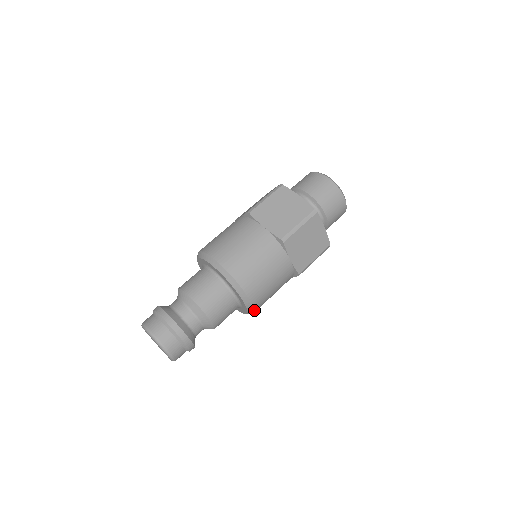
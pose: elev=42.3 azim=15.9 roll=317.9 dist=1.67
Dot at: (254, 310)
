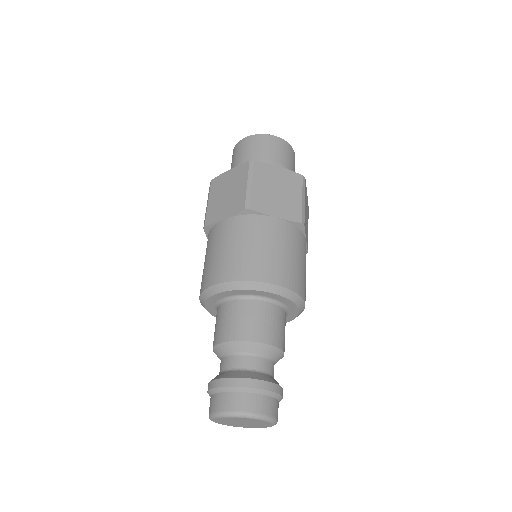
Dot at: (296, 293)
